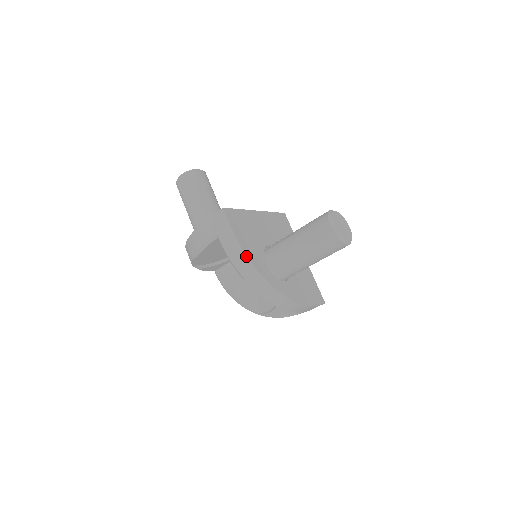
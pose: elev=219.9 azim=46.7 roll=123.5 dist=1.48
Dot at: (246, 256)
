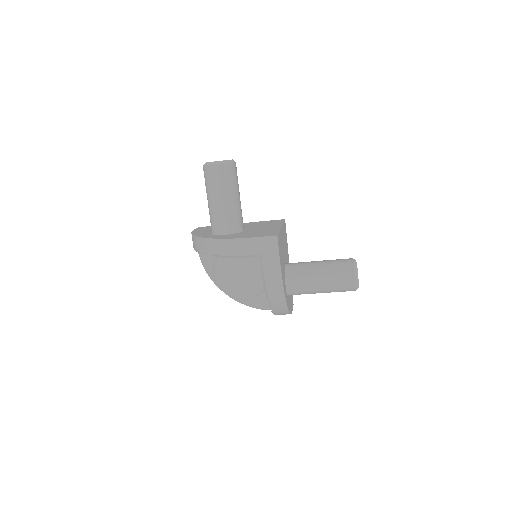
Dot at: (282, 282)
